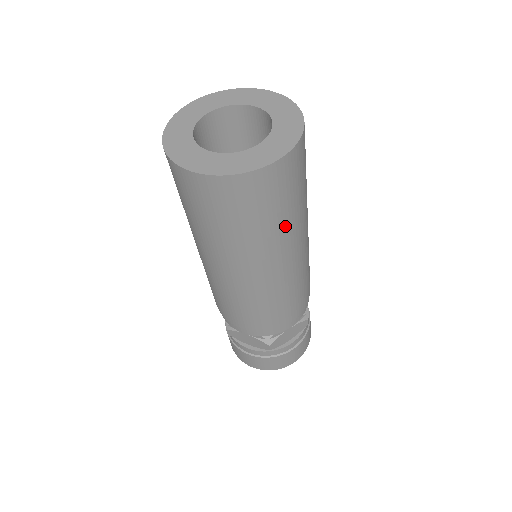
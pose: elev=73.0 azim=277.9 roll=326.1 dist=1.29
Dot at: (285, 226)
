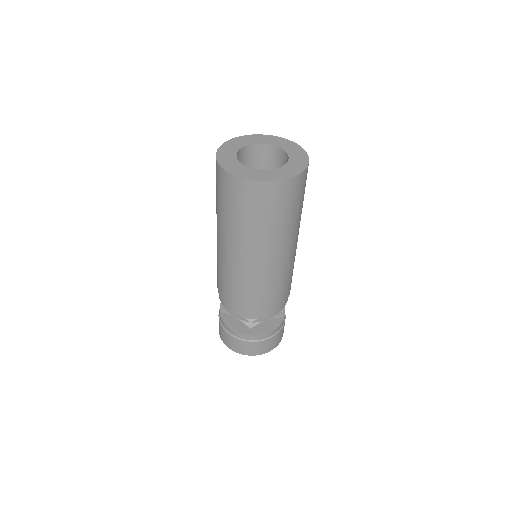
Dot at: (282, 228)
